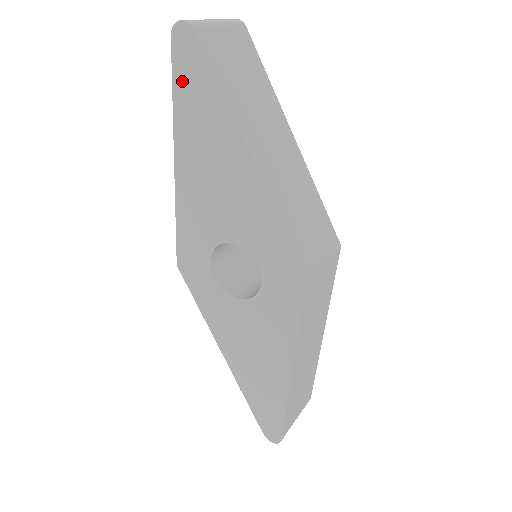
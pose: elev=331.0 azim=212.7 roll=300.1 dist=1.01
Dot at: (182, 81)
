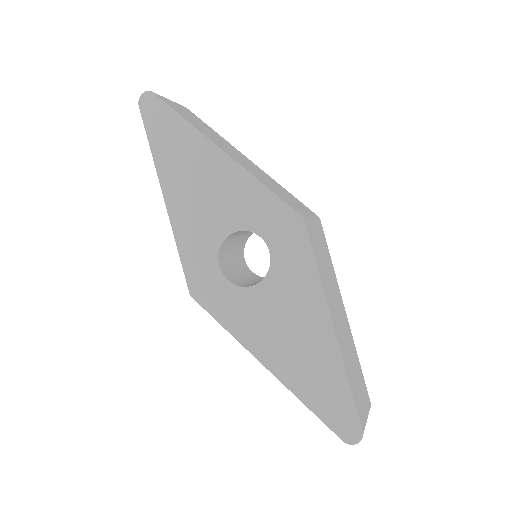
Dot at: (154, 131)
